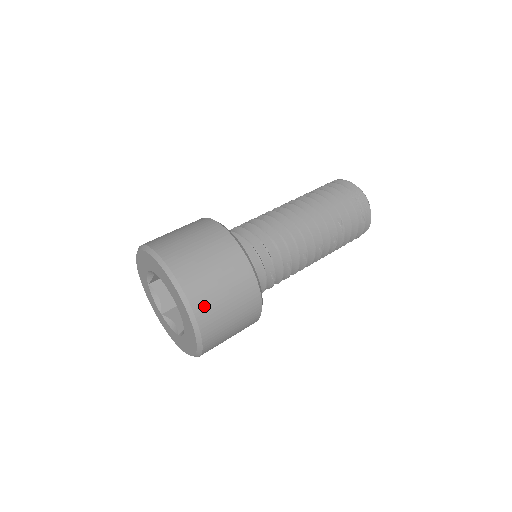
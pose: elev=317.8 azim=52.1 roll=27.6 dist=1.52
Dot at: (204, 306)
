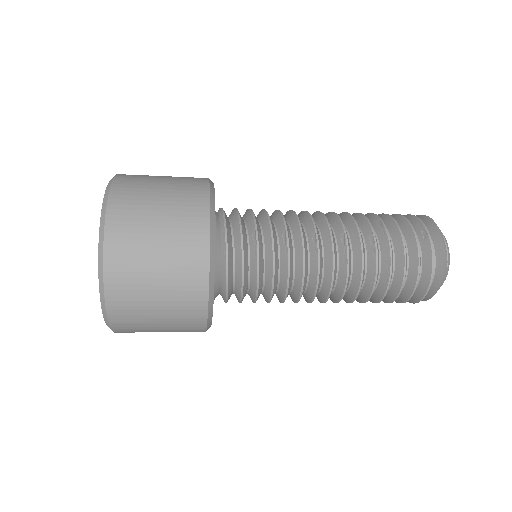
Dot at: (127, 187)
